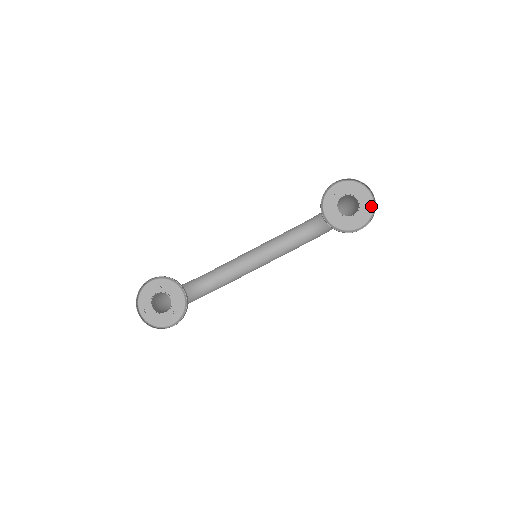
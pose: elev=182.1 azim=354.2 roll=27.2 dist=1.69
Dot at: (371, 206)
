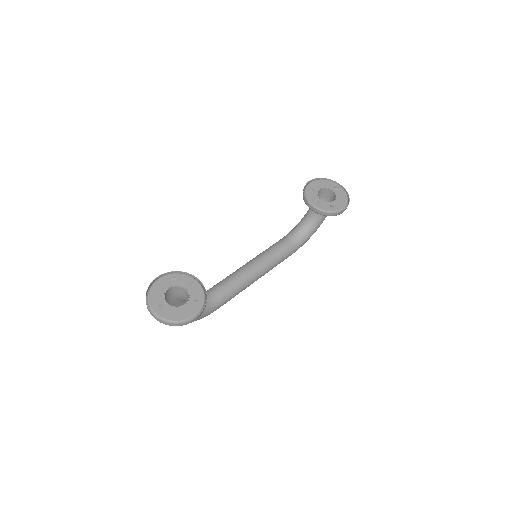
Dot at: (344, 194)
